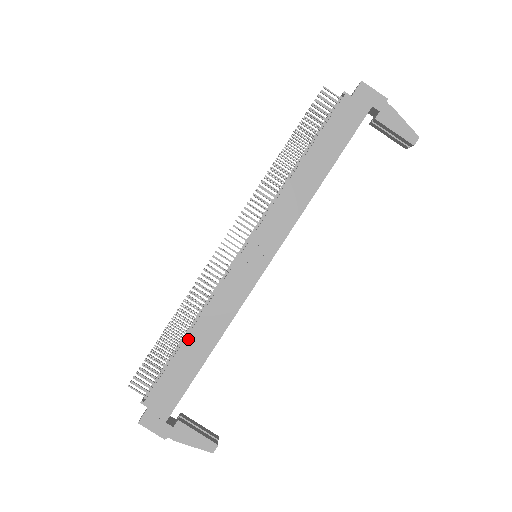
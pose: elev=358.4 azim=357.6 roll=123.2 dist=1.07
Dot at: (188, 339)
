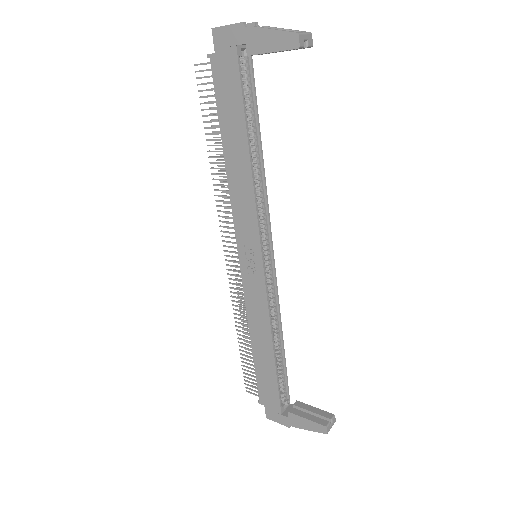
Dot at: (253, 347)
